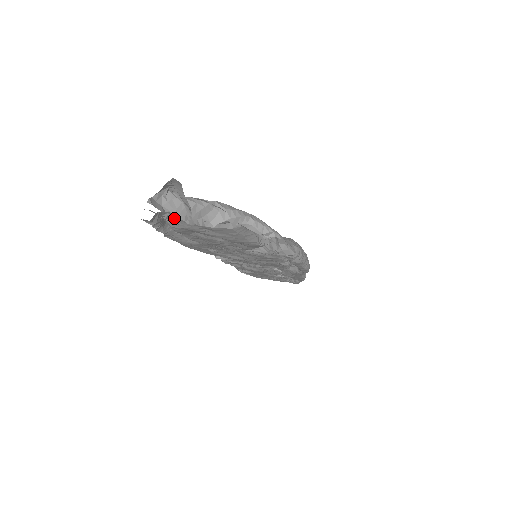
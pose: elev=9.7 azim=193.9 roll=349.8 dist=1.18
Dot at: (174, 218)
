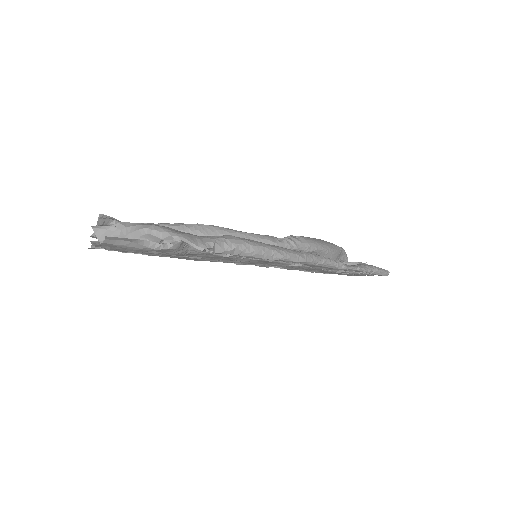
Dot at: occluded
